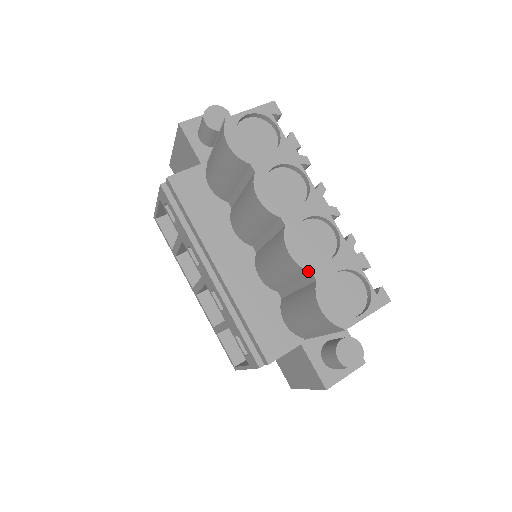
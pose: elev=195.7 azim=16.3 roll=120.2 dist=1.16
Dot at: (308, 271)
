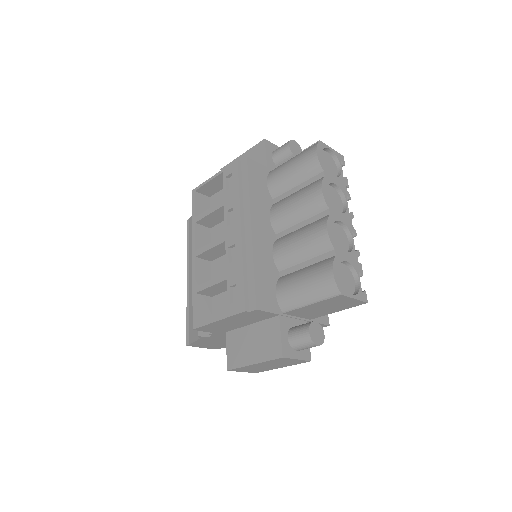
Dot at: (333, 247)
